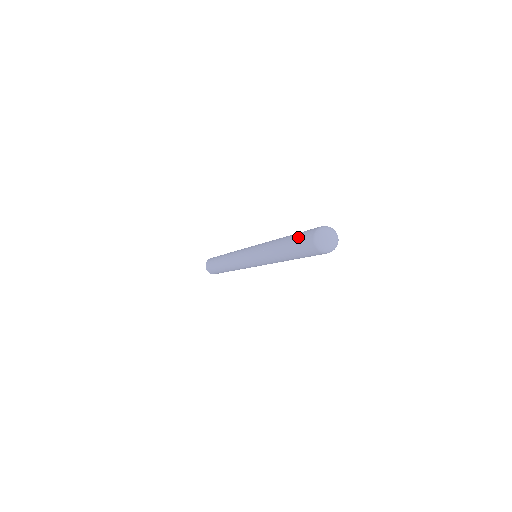
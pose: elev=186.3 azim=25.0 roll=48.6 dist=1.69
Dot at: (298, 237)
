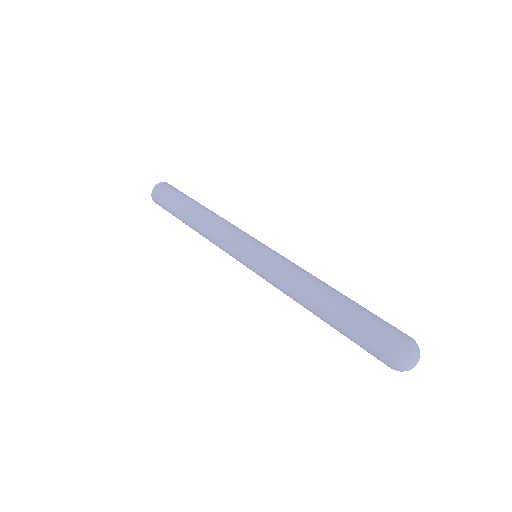
Dot at: occluded
